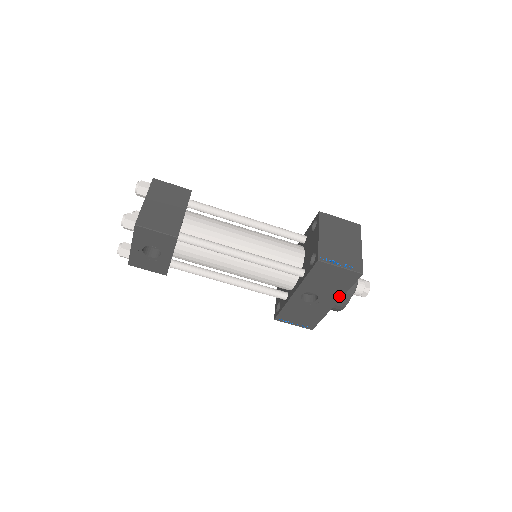
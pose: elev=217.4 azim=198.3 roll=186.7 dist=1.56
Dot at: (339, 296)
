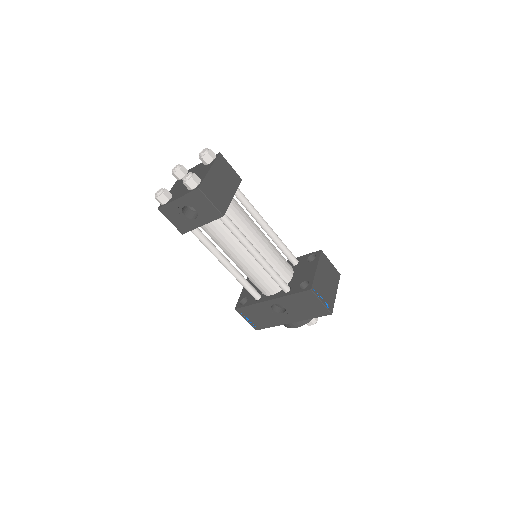
Dot at: (301, 319)
